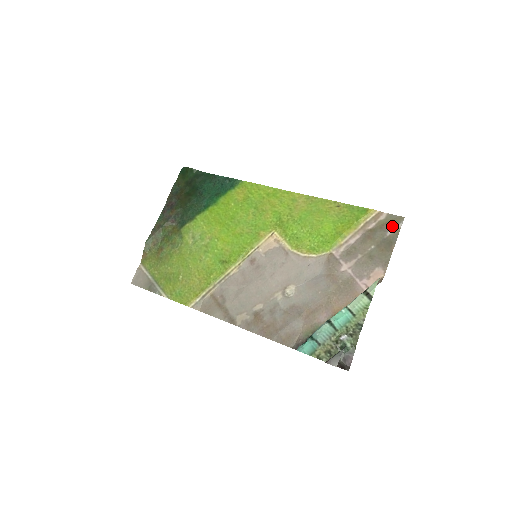
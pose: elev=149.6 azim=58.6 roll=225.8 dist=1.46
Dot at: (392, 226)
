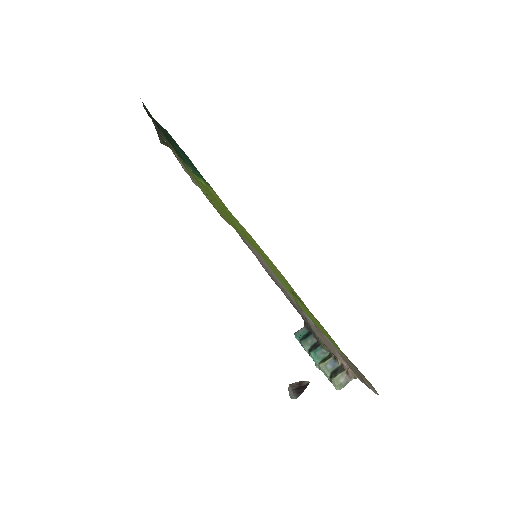
Dot at: (367, 383)
